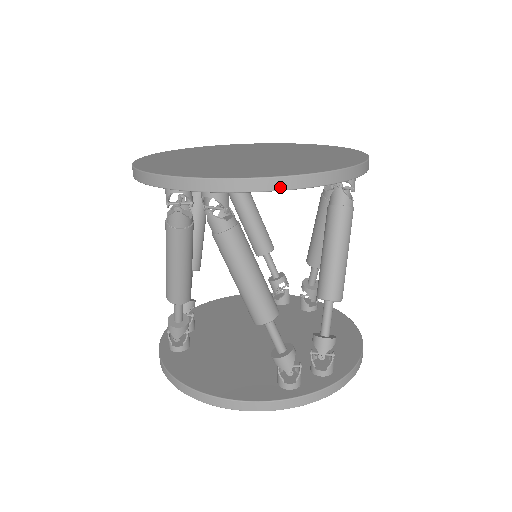
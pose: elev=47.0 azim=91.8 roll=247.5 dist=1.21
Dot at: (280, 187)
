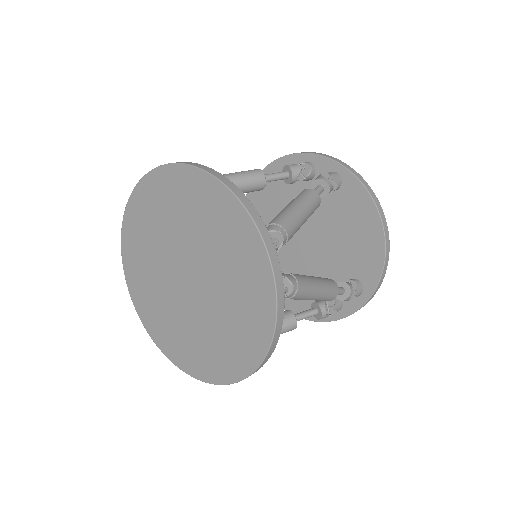
Dot at: occluded
